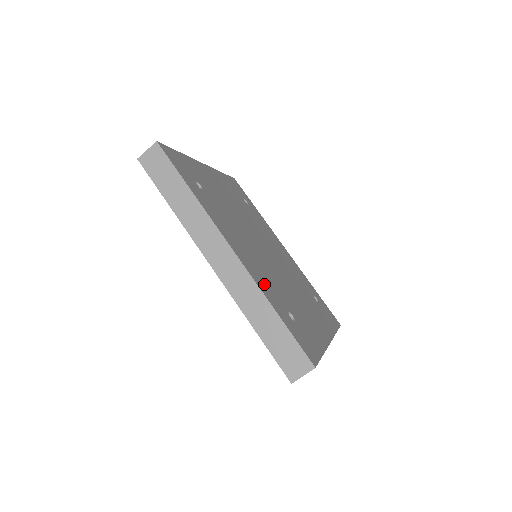
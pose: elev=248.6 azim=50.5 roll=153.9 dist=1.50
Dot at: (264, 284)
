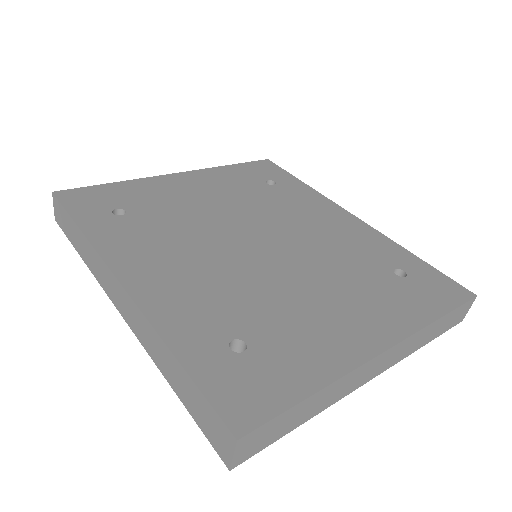
Dot at: (181, 312)
